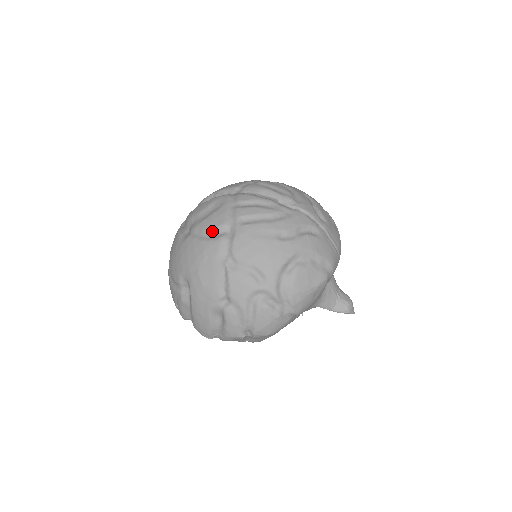
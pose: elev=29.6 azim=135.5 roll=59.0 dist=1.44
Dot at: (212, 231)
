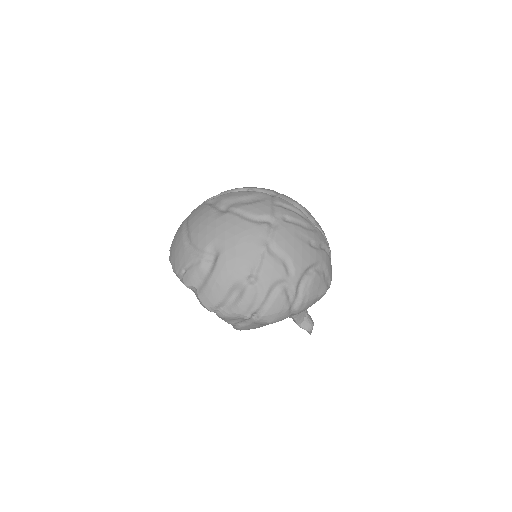
Dot at: (257, 216)
